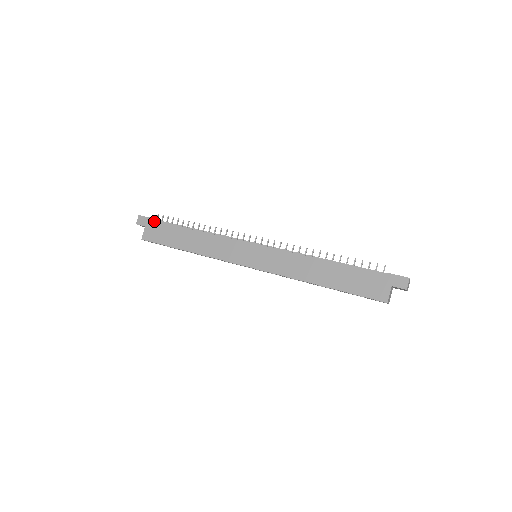
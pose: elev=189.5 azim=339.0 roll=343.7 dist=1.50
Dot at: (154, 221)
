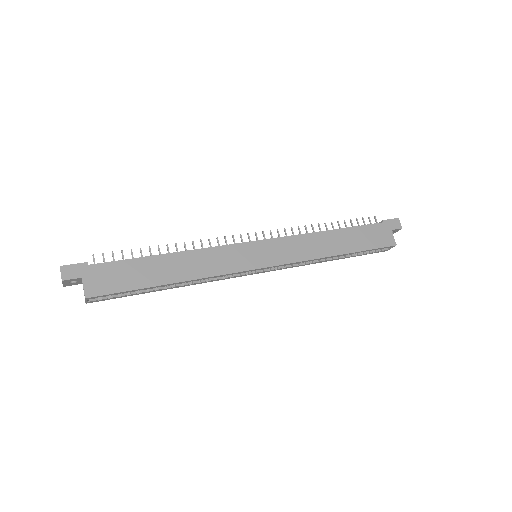
Dot at: (94, 265)
